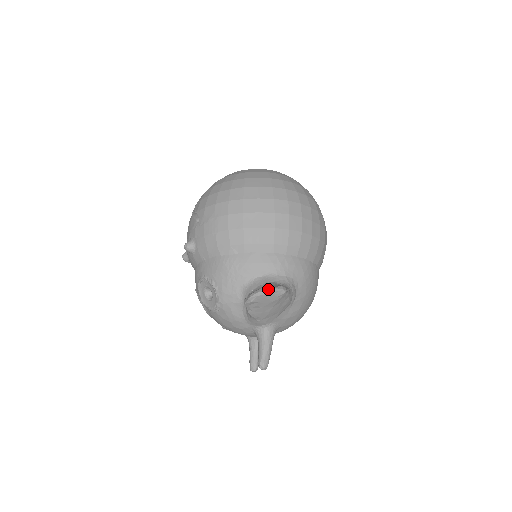
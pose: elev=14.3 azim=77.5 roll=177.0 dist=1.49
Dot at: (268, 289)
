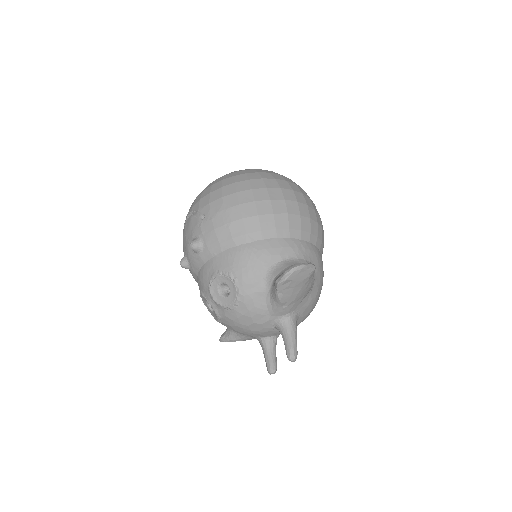
Dot at: (302, 264)
